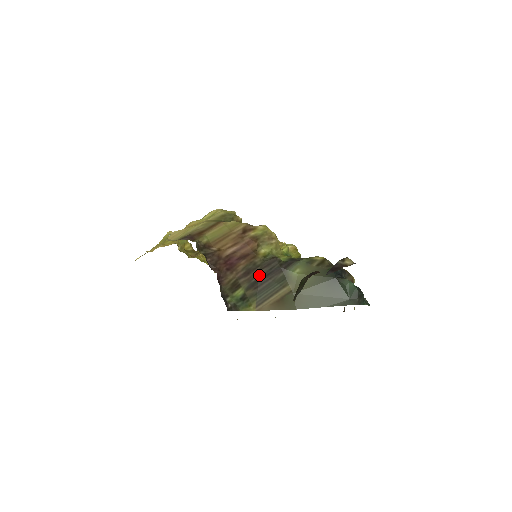
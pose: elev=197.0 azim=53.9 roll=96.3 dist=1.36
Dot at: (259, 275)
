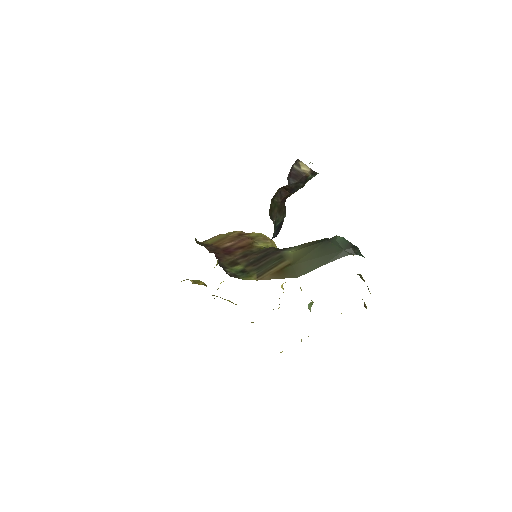
Dot at: (257, 257)
